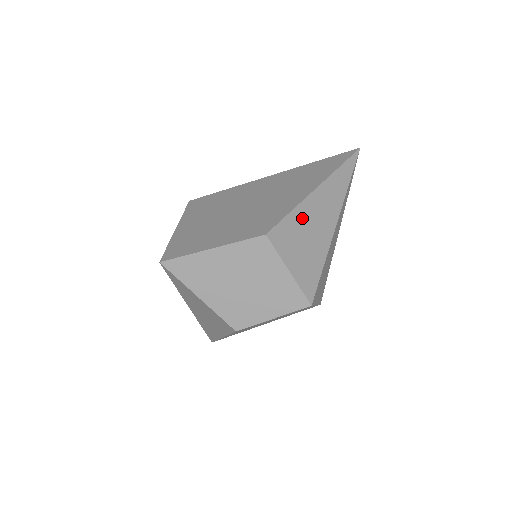
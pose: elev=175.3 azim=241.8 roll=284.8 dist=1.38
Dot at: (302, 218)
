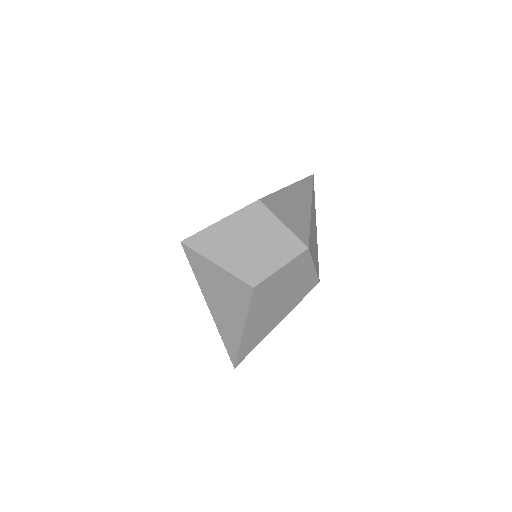
Dot at: (283, 198)
